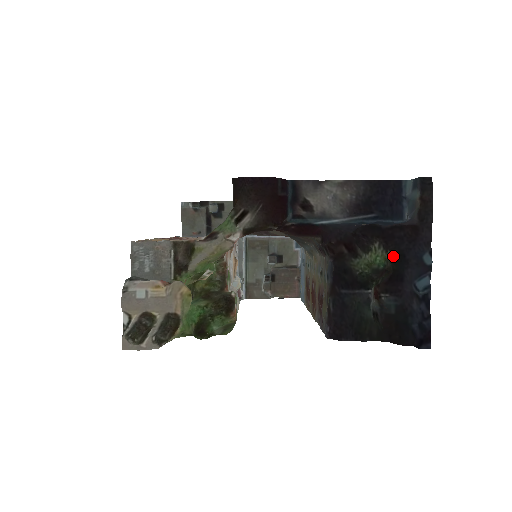
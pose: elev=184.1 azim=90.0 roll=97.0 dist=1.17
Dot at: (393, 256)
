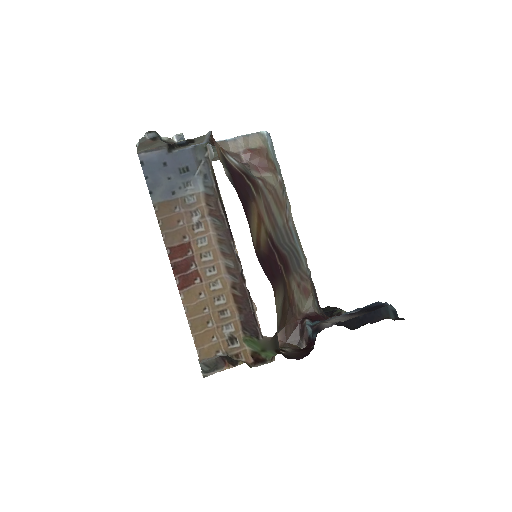
Dot at: occluded
